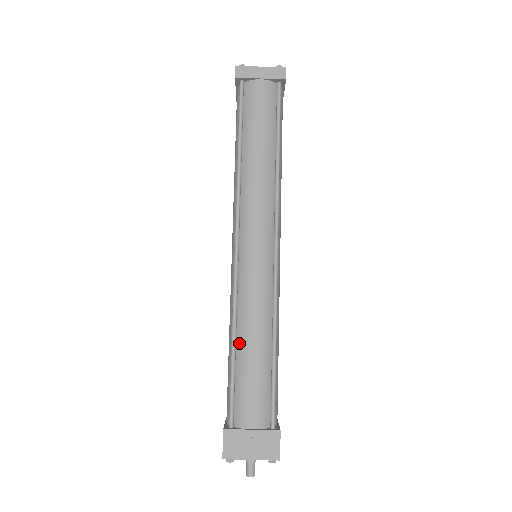
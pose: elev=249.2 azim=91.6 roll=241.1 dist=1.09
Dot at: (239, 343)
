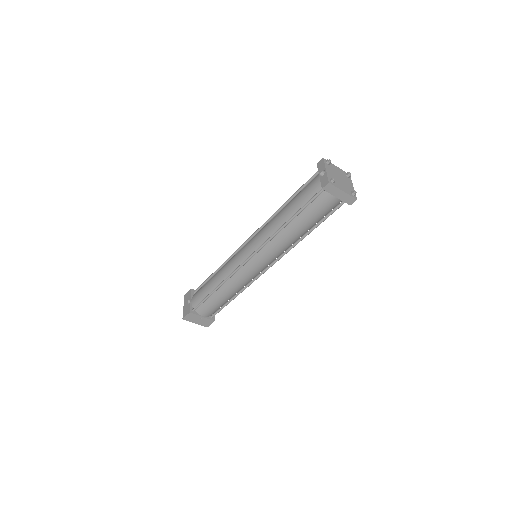
Dot at: (219, 290)
